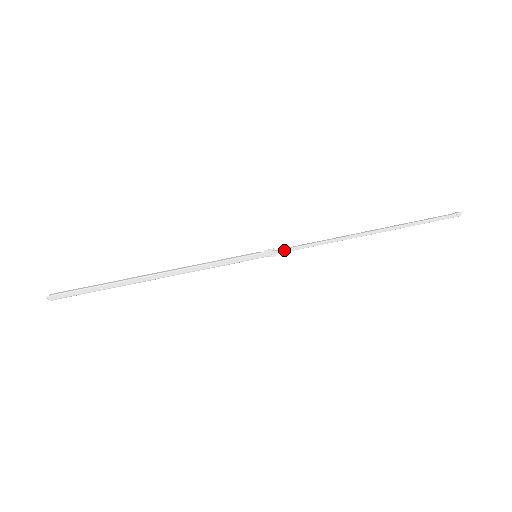
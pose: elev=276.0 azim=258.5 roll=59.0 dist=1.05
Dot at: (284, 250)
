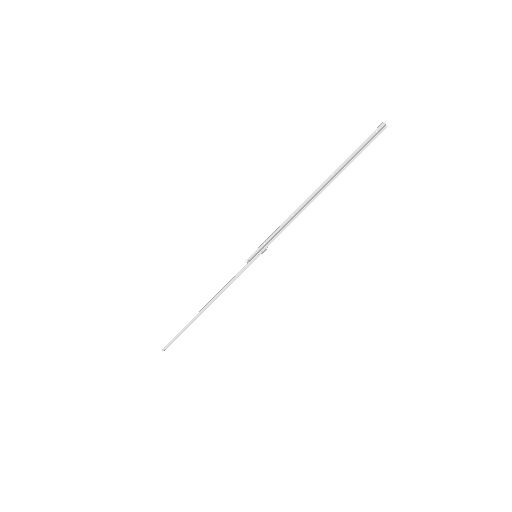
Dot at: (271, 240)
